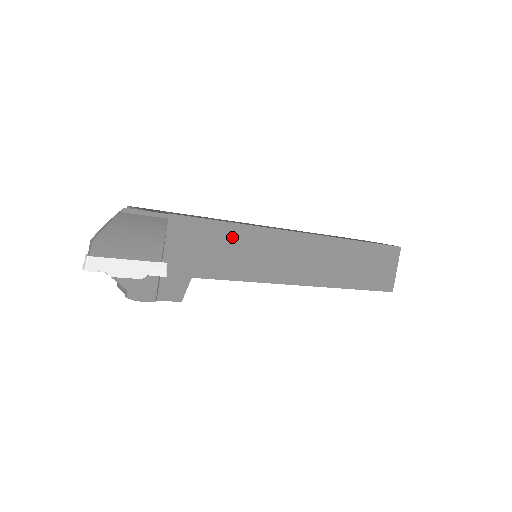
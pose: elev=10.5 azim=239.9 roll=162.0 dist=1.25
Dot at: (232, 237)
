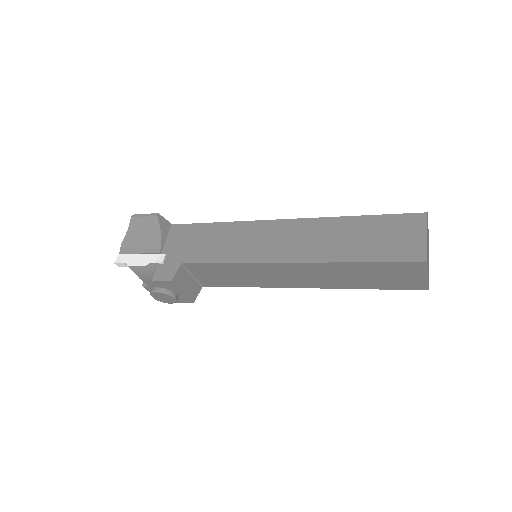
Dot at: (218, 232)
